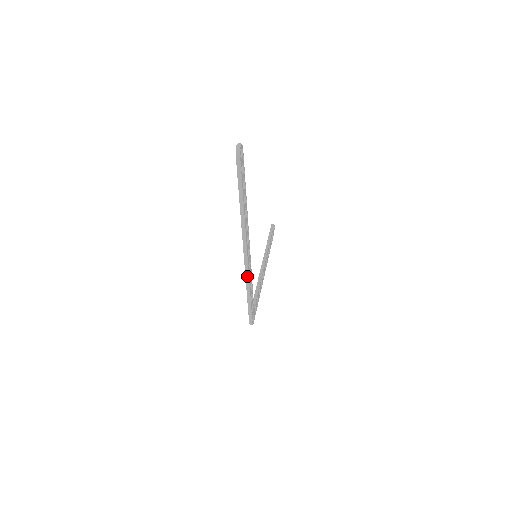
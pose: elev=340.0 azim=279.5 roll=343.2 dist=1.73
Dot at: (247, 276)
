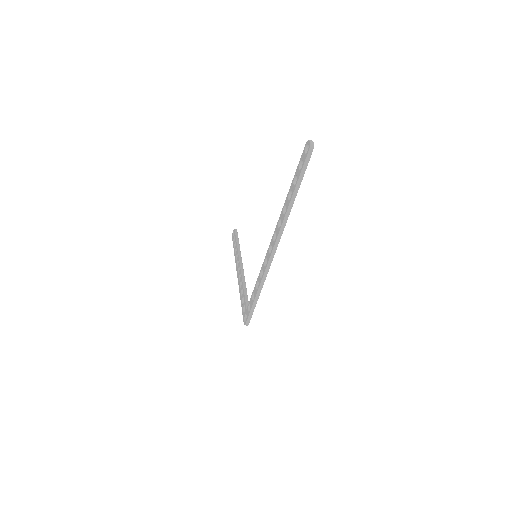
Dot at: (266, 274)
